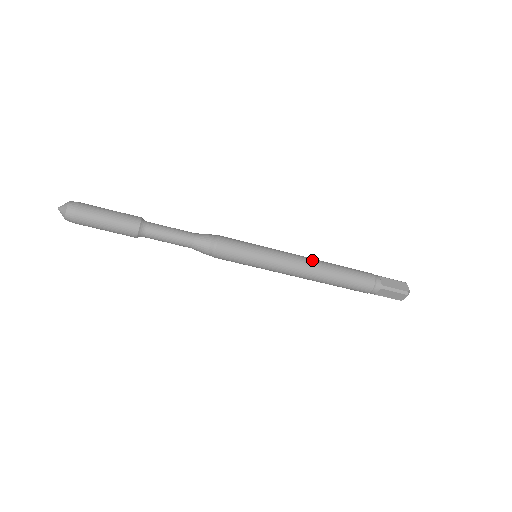
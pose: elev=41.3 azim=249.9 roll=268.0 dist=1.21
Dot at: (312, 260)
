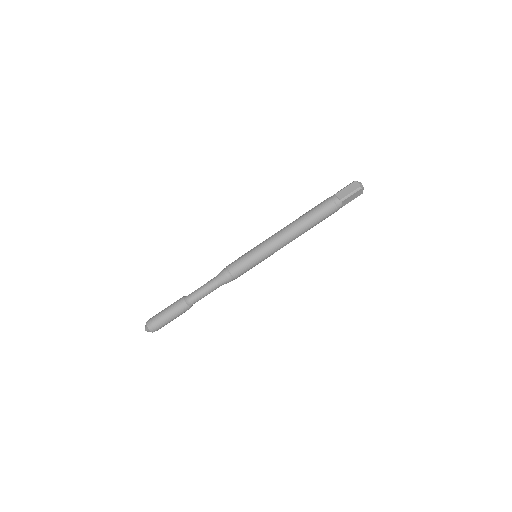
Dot at: occluded
